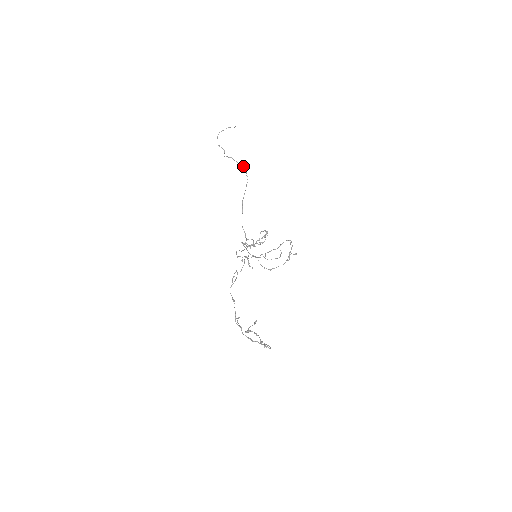
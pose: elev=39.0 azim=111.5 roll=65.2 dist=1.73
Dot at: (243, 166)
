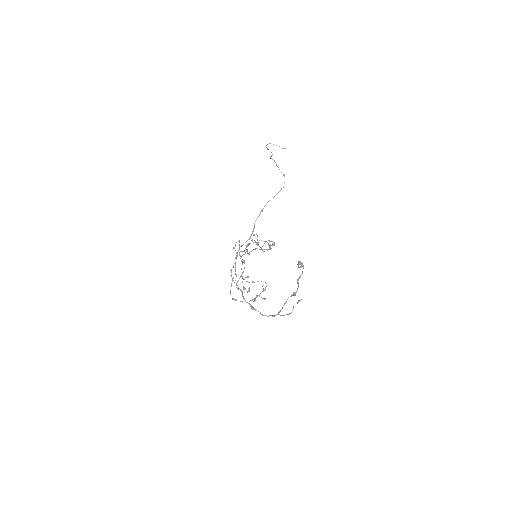
Dot at: (284, 175)
